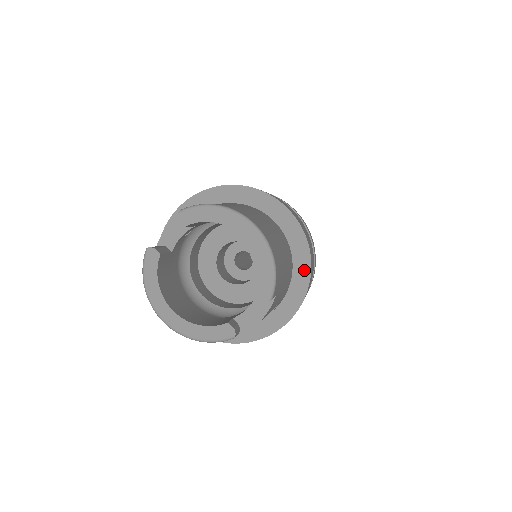
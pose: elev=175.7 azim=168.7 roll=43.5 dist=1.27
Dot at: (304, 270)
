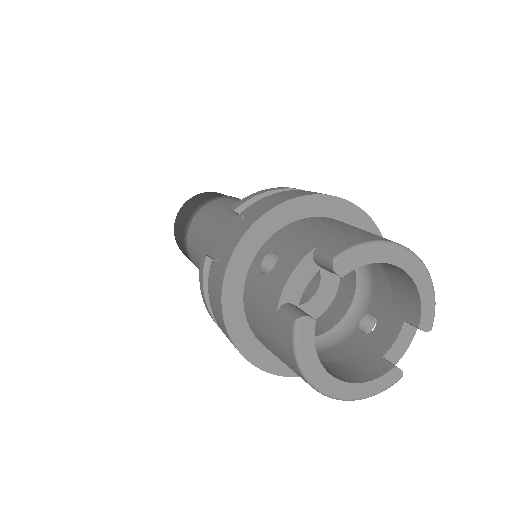
Dot at: occluded
